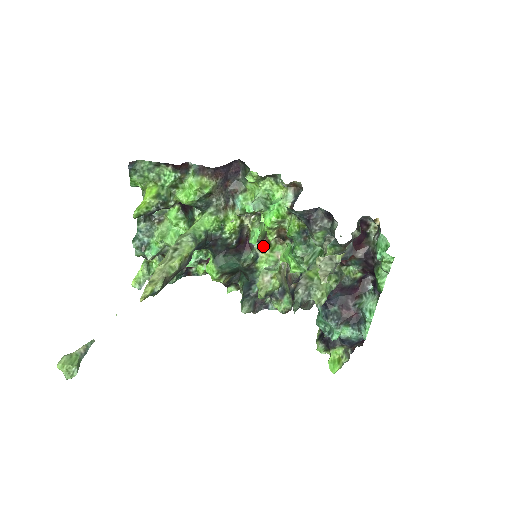
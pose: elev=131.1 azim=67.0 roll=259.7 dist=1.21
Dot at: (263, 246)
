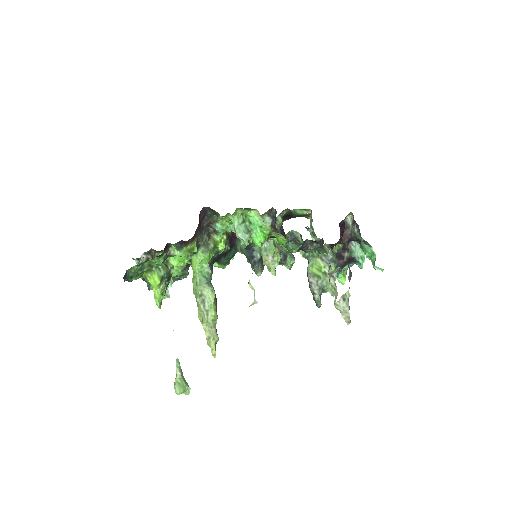
Dot at: occluded
